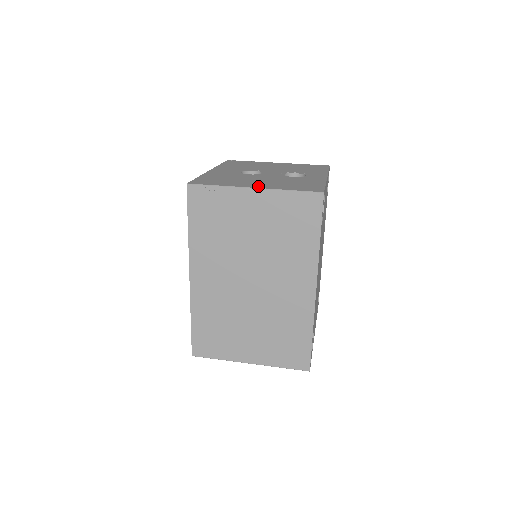
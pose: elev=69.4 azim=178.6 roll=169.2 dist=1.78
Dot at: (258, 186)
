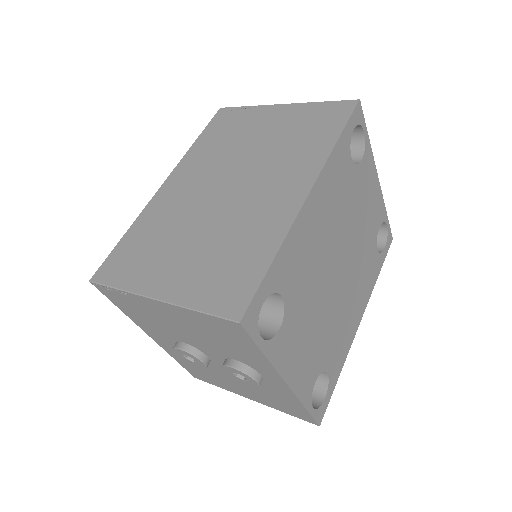
Dot at: occluded
